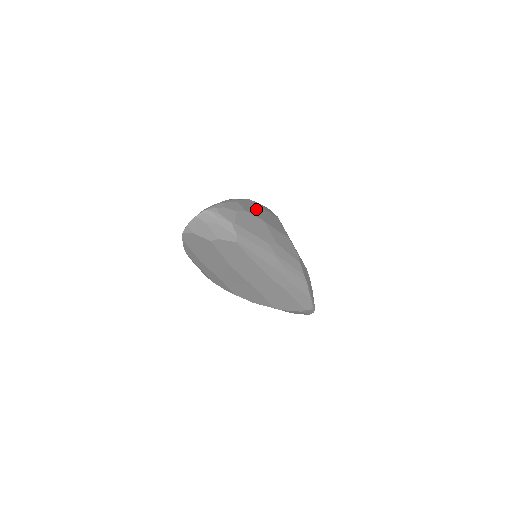
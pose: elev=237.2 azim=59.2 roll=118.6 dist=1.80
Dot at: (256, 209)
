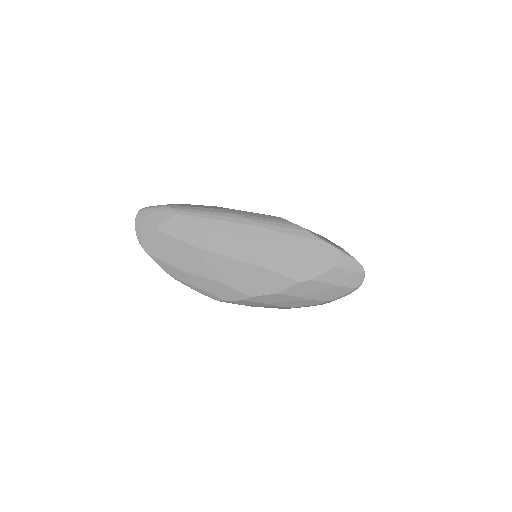
Dot at: occluded
